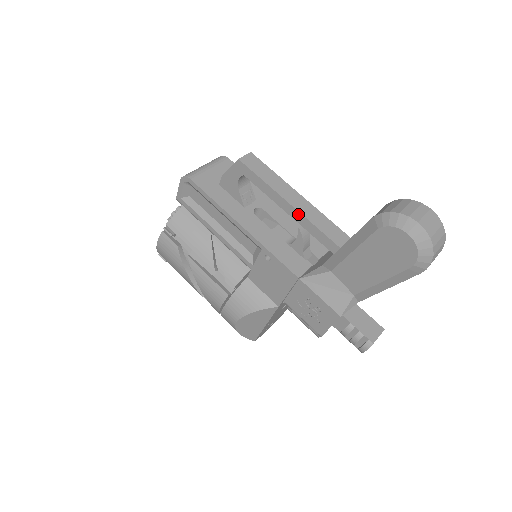
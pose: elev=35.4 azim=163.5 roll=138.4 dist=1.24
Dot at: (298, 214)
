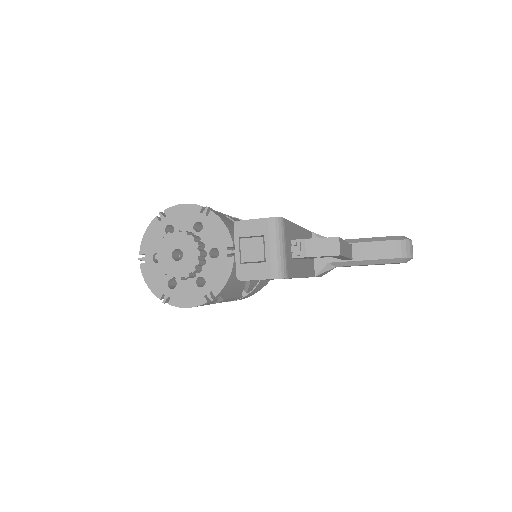
Dot at: occluded
